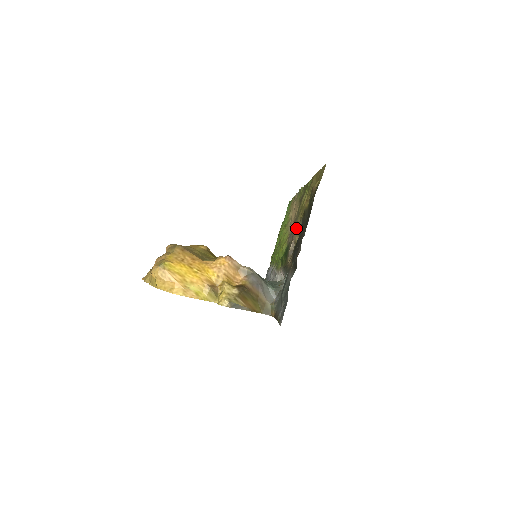
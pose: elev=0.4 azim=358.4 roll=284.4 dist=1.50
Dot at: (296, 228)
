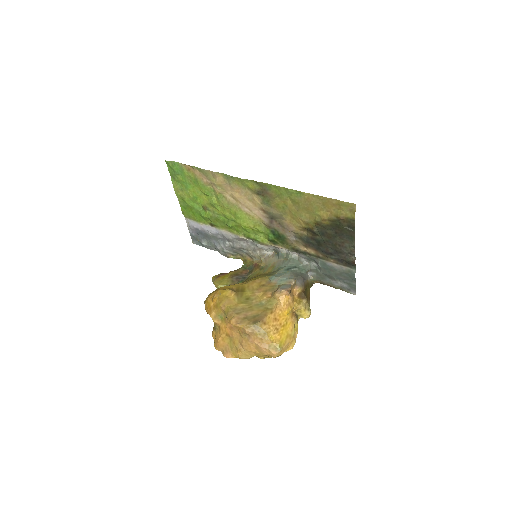
Dot at: (289, 223)
